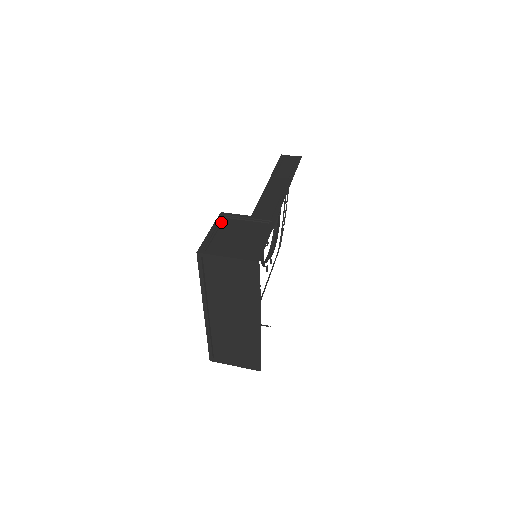
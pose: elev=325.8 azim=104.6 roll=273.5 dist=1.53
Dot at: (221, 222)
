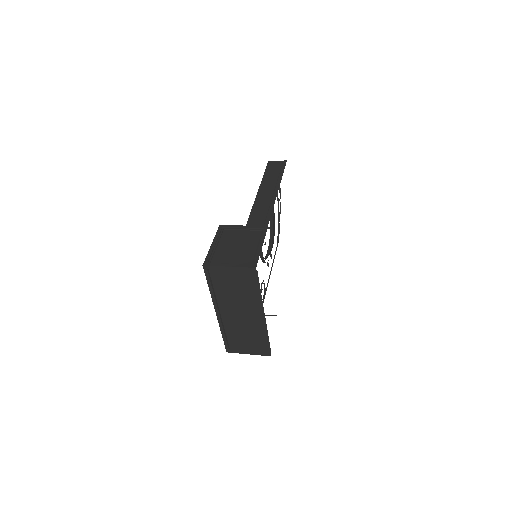
Dot at: (221, 234)
